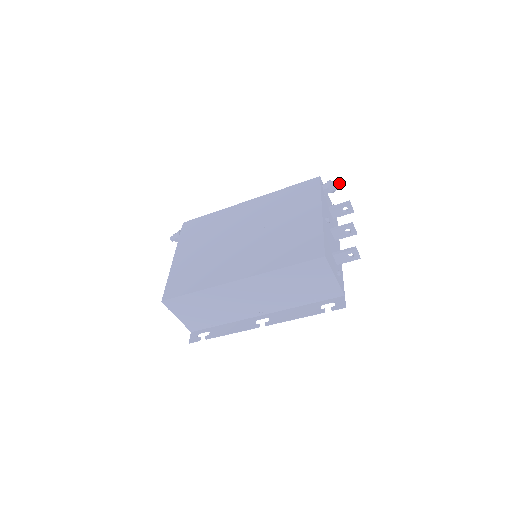
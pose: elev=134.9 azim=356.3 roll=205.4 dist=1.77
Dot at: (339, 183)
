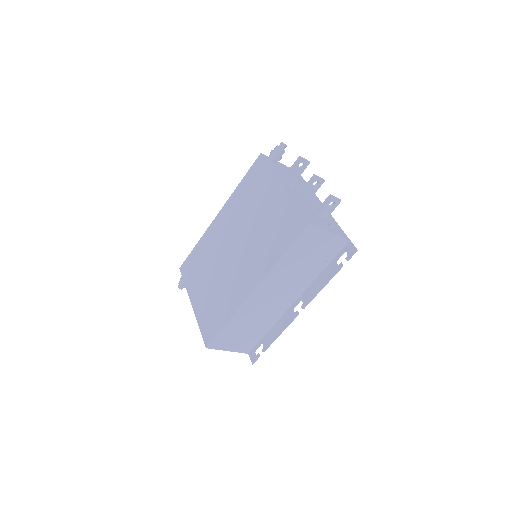
Dot at: (280, 148)
